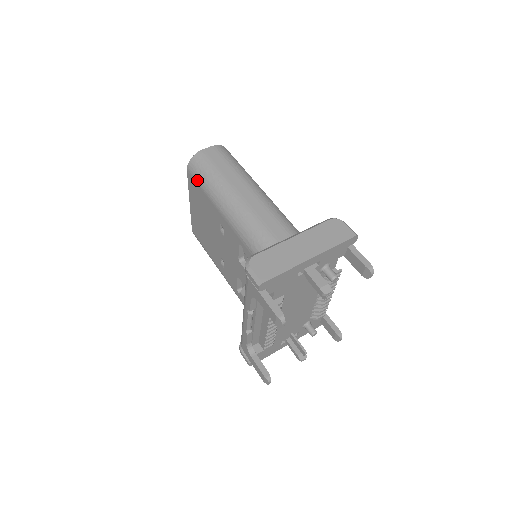
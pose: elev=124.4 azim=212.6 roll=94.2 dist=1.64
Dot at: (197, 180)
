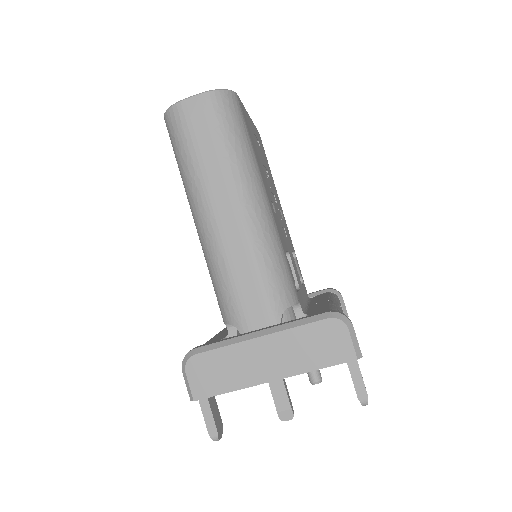
Dot at: (173, 150)
